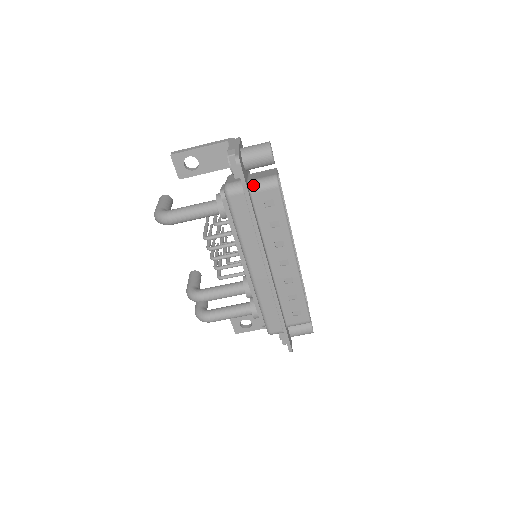
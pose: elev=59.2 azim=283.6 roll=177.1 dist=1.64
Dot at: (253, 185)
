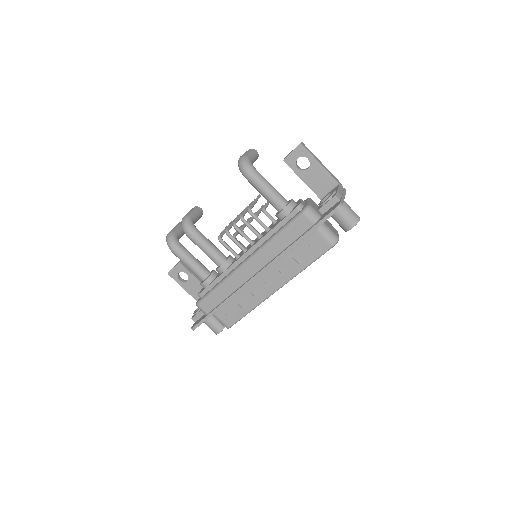
Dot at: (322, 227)
